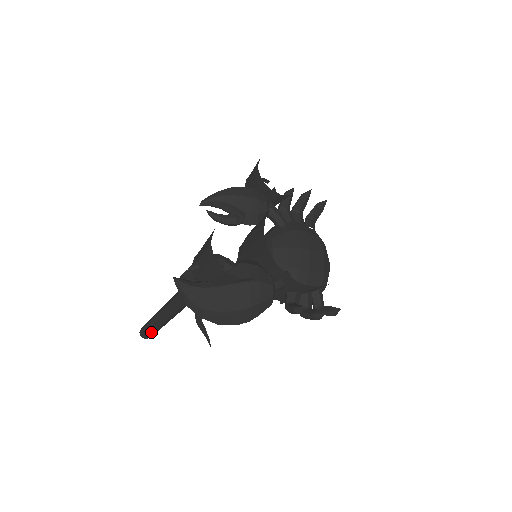
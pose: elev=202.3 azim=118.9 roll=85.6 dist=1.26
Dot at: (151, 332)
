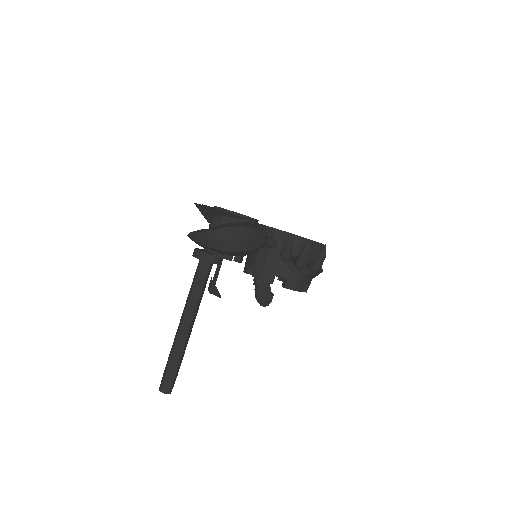
Dot at: (170, 369)
